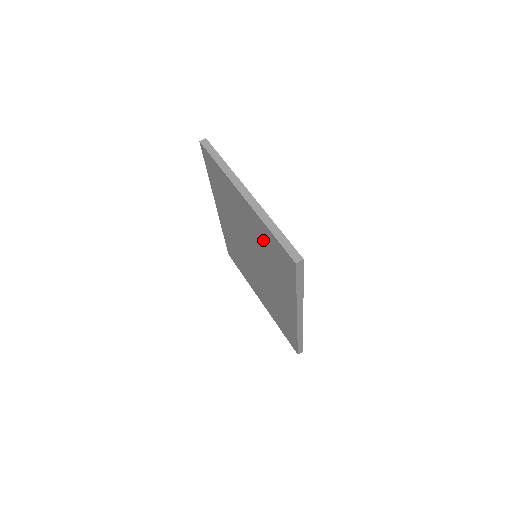
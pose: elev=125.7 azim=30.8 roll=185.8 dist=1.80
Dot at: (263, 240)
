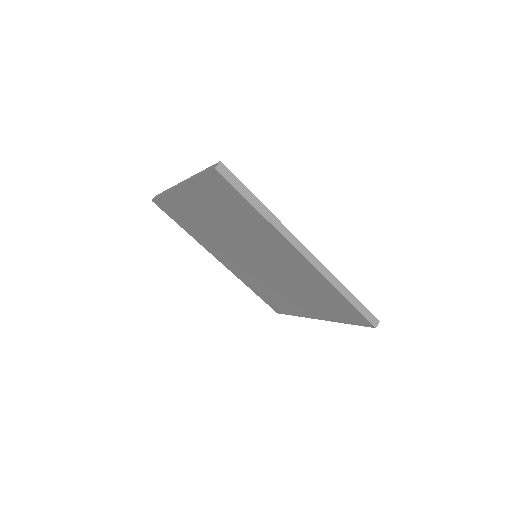
Dot at: (216, 207)
